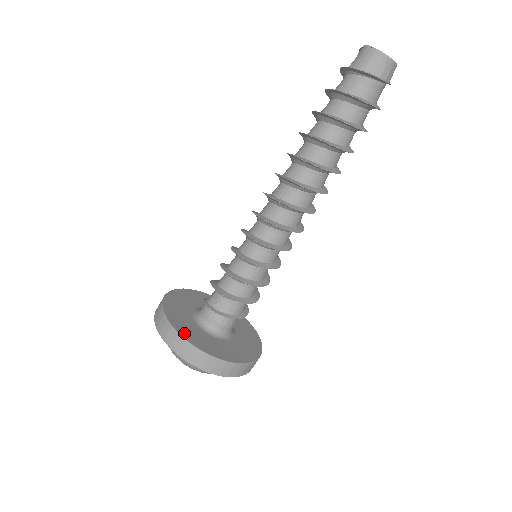
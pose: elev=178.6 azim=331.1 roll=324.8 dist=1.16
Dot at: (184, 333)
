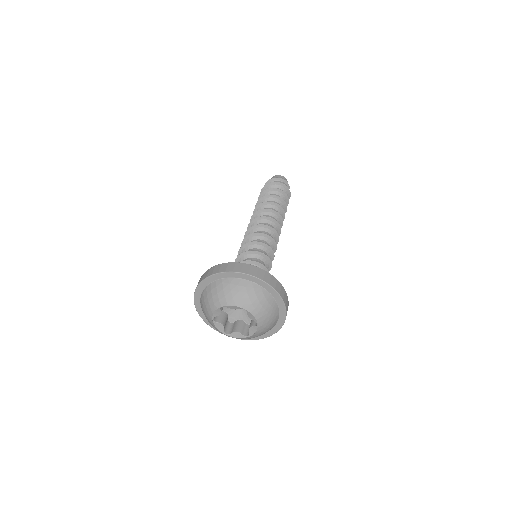
Dot at: occluded
